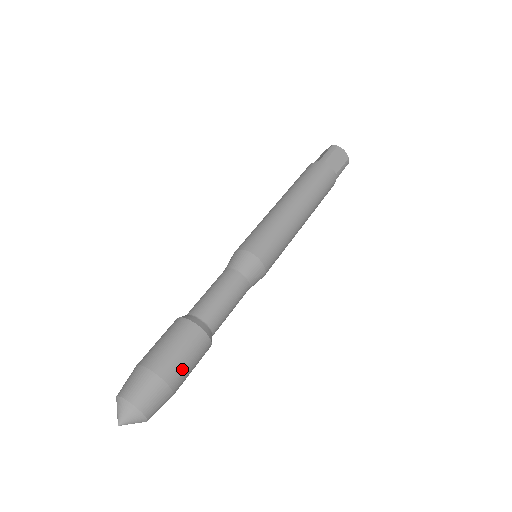
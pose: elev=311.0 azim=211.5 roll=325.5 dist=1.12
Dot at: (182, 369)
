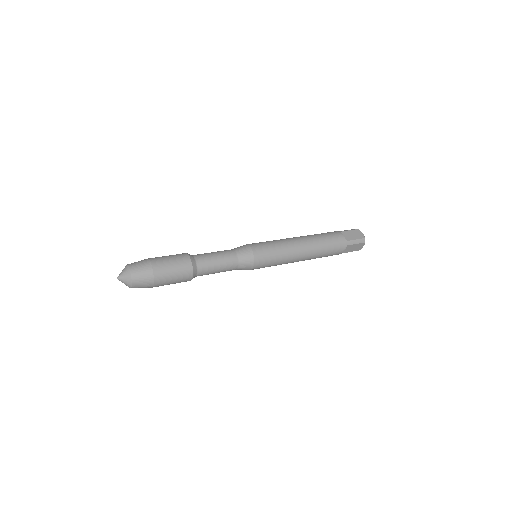
Dot at: (166, 268)
